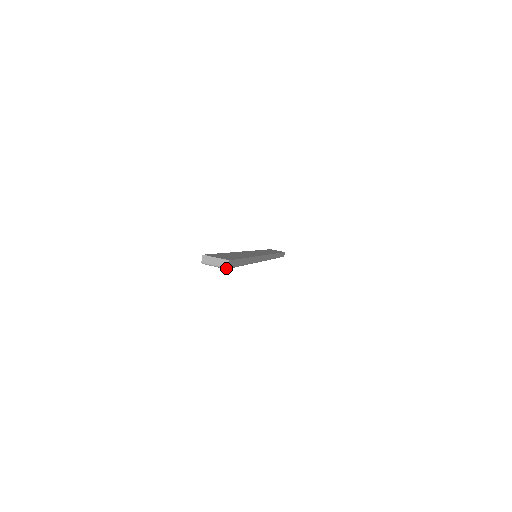
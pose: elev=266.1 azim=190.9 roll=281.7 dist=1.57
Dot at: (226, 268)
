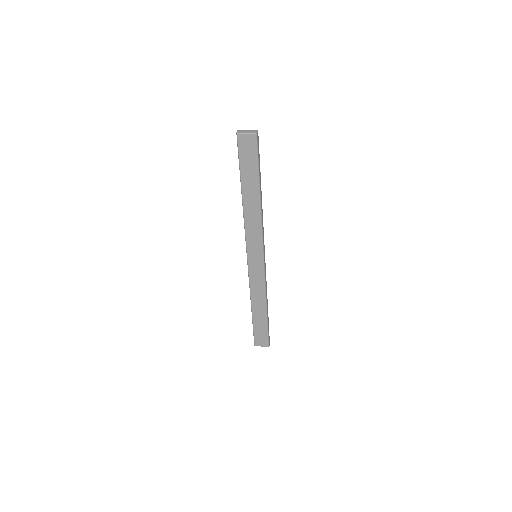
Dot at: (256, 133)
